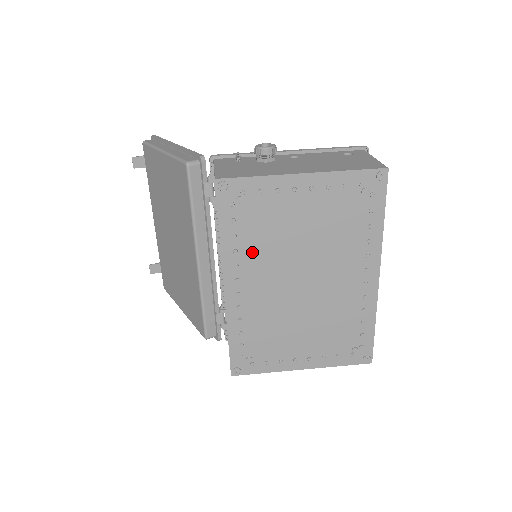
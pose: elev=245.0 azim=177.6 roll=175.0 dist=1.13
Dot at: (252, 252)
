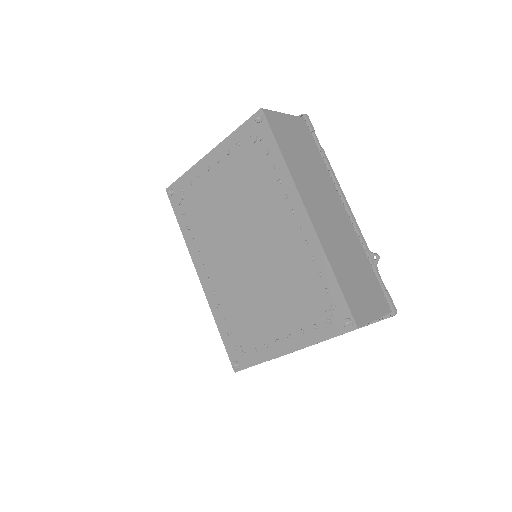
Dot at: (204, 236)
